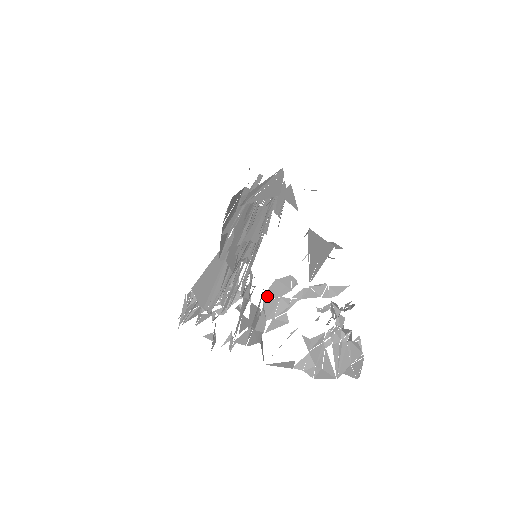
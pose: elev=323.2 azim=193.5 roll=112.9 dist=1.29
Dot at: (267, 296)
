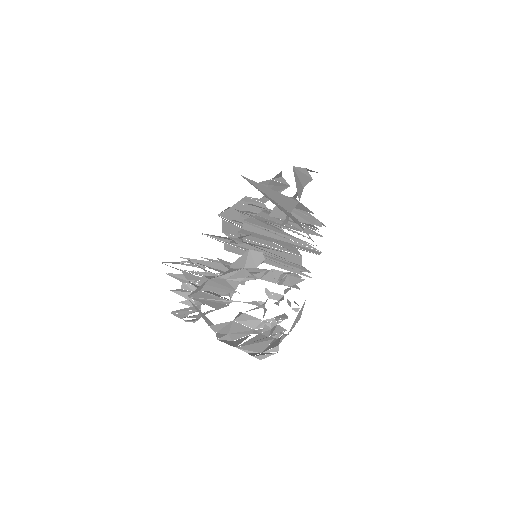
Dot at: (235, 265)
